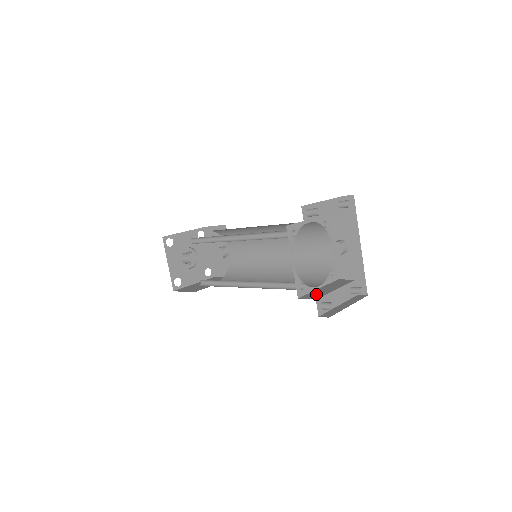
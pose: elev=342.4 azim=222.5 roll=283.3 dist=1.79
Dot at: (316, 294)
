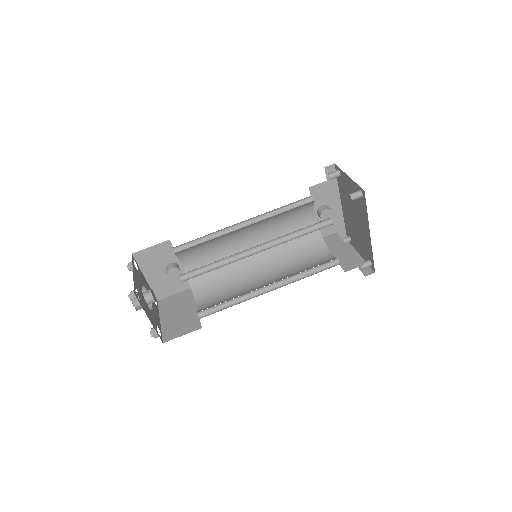
Dot at: (348, 261)
